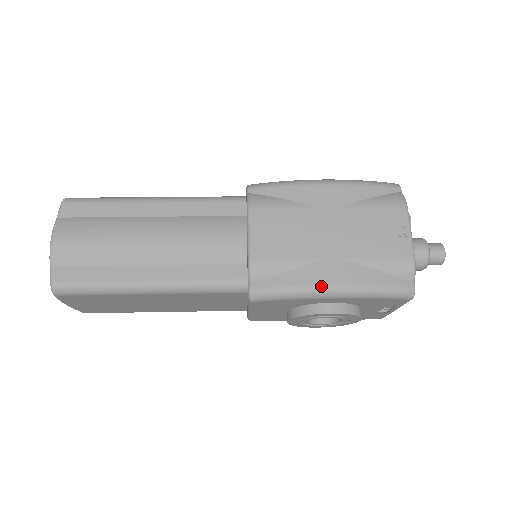
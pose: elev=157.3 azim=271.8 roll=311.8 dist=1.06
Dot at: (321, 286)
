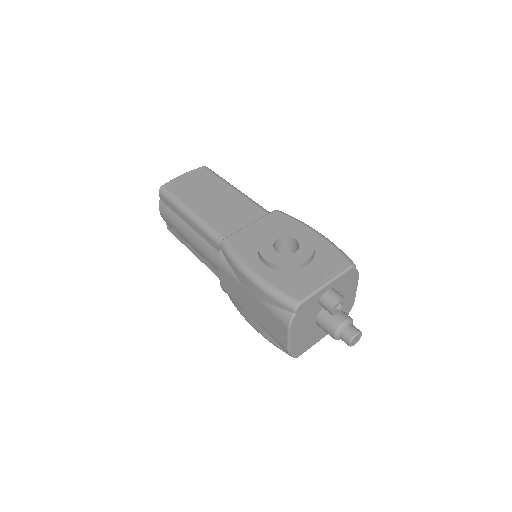
Dot at: occluded
